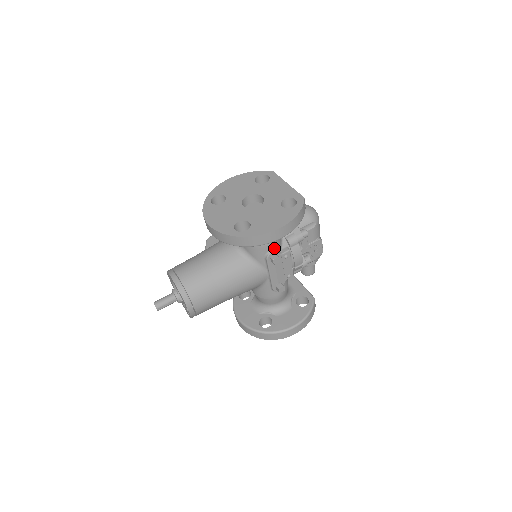
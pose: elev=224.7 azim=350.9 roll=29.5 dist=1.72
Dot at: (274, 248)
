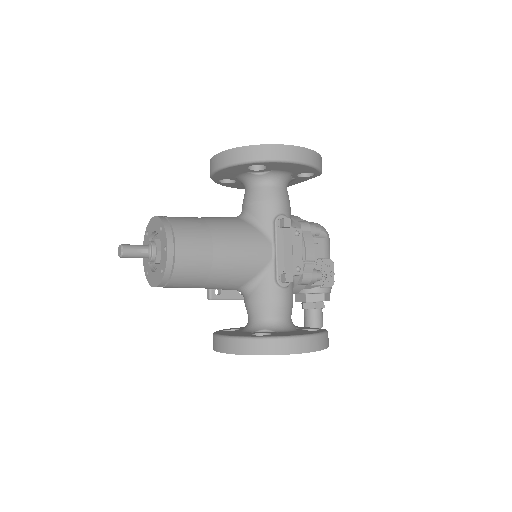
Dot at: (284, 214)
